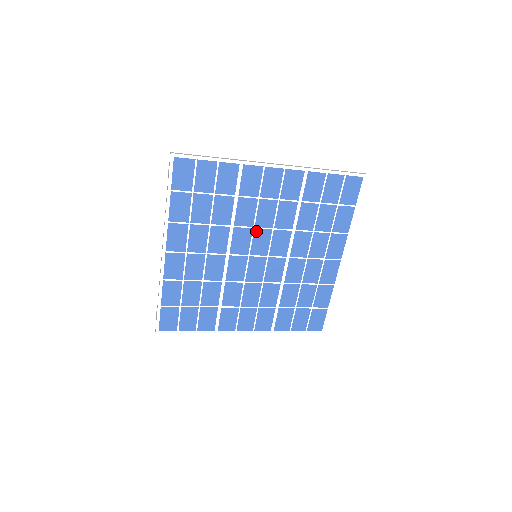
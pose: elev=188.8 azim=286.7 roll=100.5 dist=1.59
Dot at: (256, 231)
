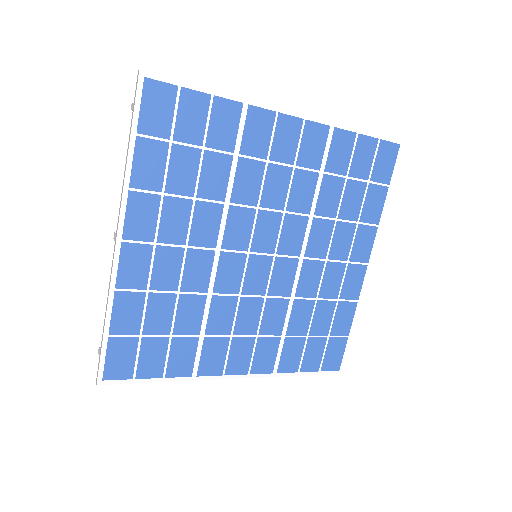
Dot at: (261, 214)
